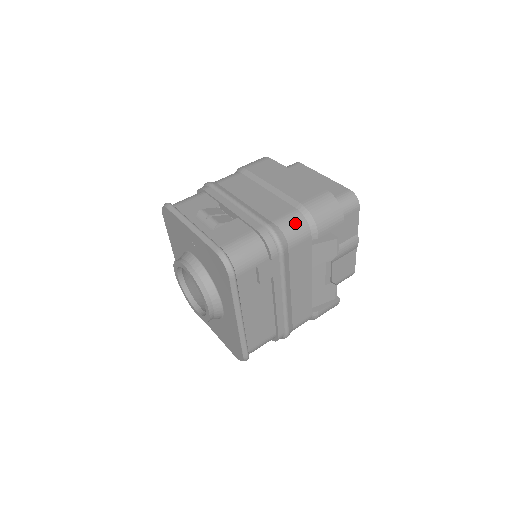
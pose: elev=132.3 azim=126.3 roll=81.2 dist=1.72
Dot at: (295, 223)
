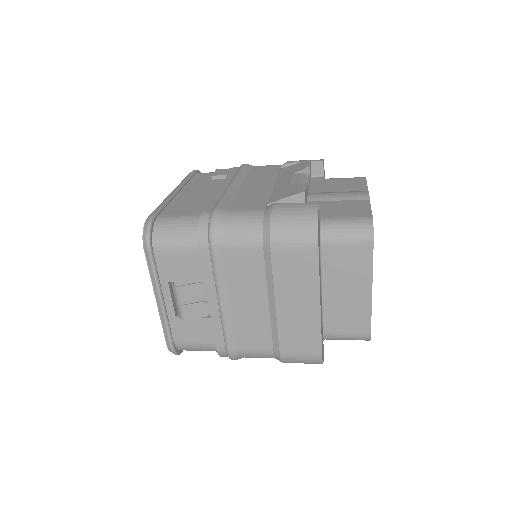
Dot at: occluded
